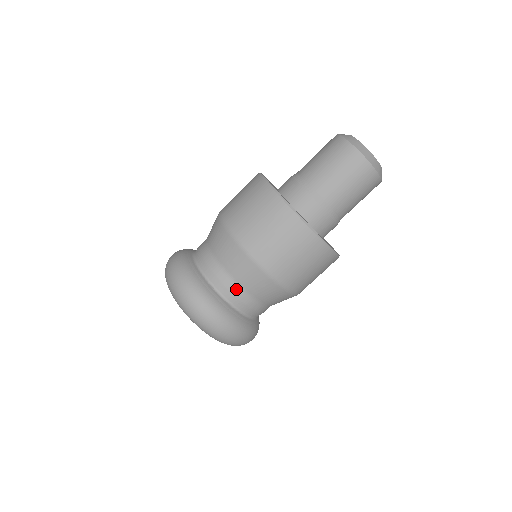
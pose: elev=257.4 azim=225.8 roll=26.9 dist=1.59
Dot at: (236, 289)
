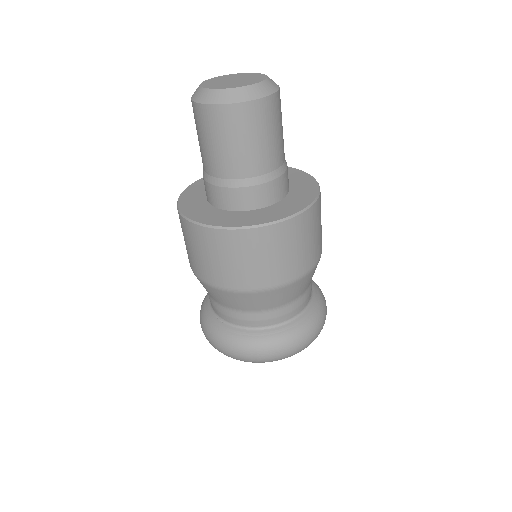
Dot at: (230, 312)
